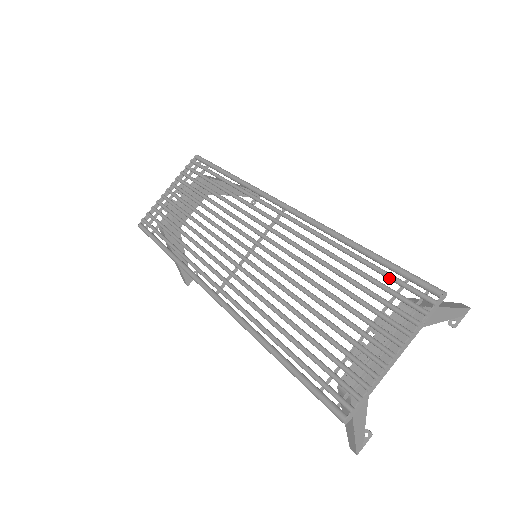
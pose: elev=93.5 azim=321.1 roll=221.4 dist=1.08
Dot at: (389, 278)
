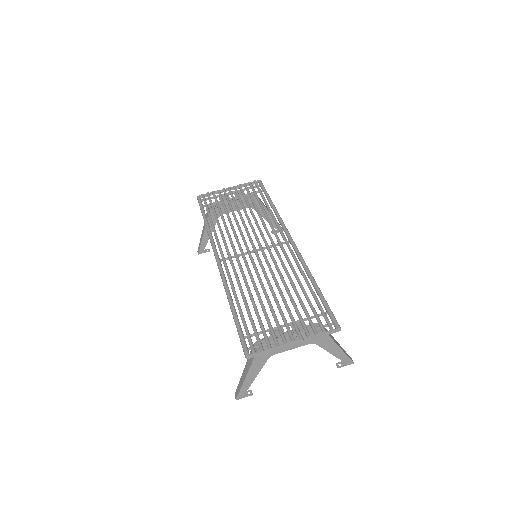
Dot at: (319, 306)
